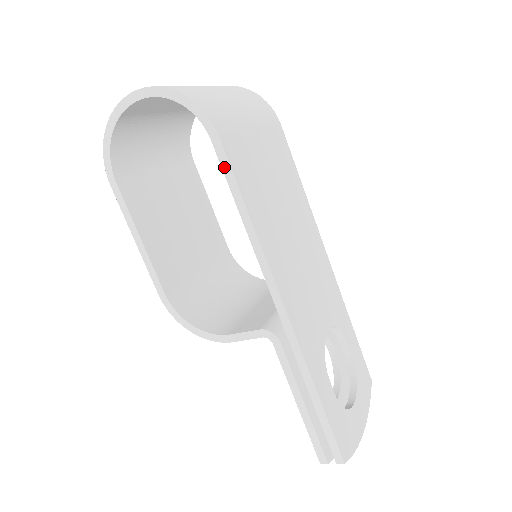
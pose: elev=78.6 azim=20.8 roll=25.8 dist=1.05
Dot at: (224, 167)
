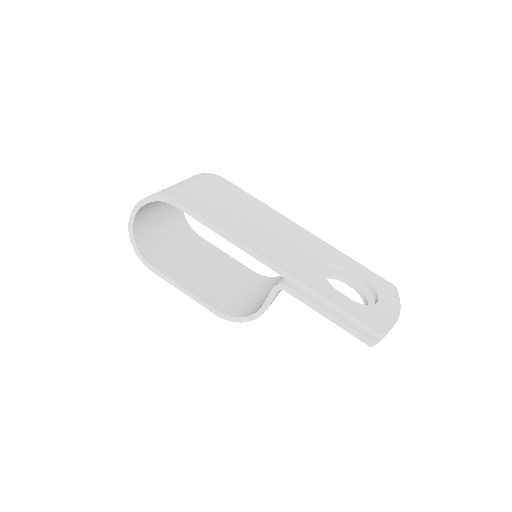
Dot at: (191, 215)
